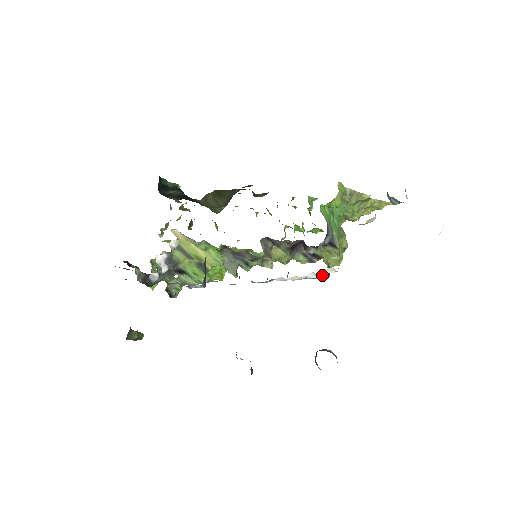
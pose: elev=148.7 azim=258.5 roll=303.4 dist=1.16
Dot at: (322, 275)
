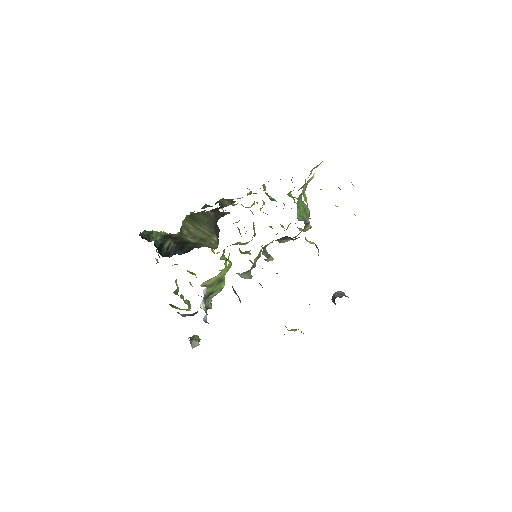
Dot at: occluded
